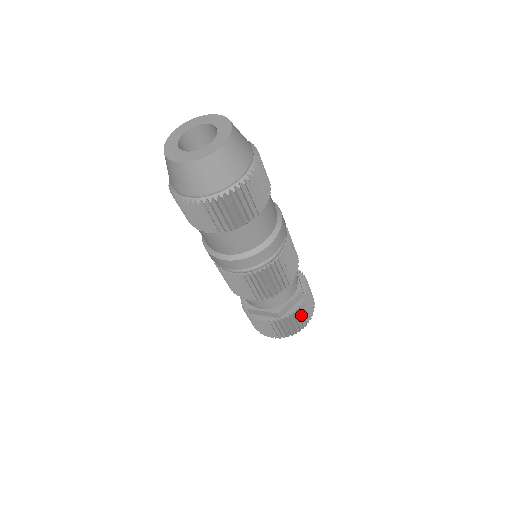
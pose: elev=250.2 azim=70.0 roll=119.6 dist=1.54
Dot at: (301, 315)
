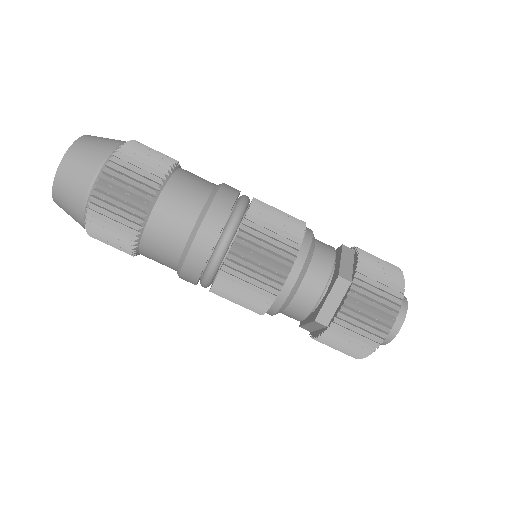
Dot at: (361, 313)
